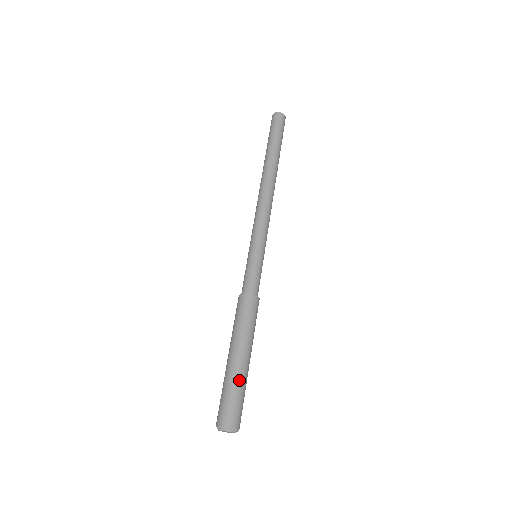
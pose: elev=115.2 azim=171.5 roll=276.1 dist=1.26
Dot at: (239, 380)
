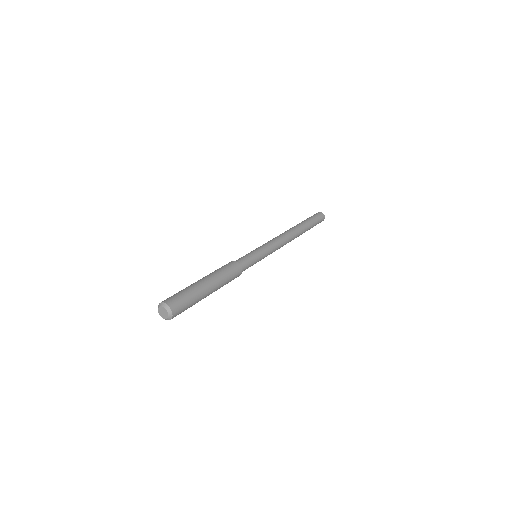
Dot at: (193, 289)
